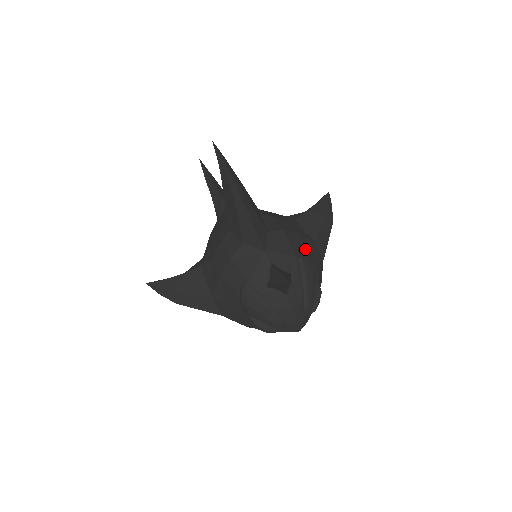
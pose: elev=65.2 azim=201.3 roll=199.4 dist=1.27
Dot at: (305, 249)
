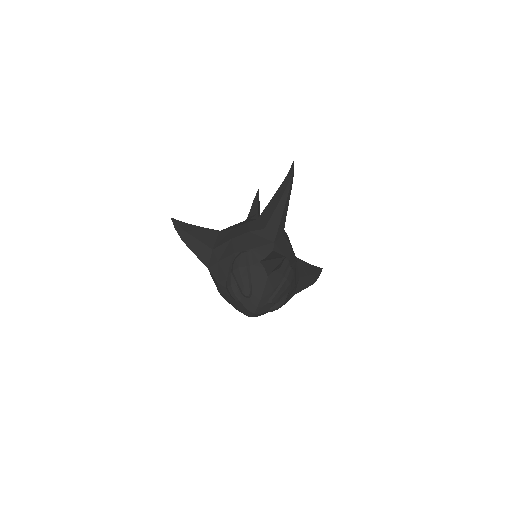
Dot at: (295, 268)
